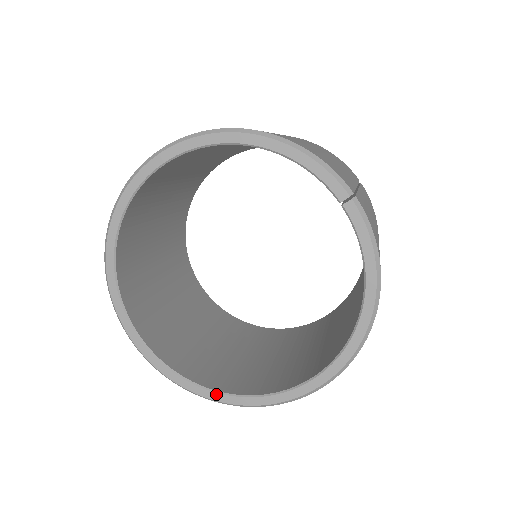
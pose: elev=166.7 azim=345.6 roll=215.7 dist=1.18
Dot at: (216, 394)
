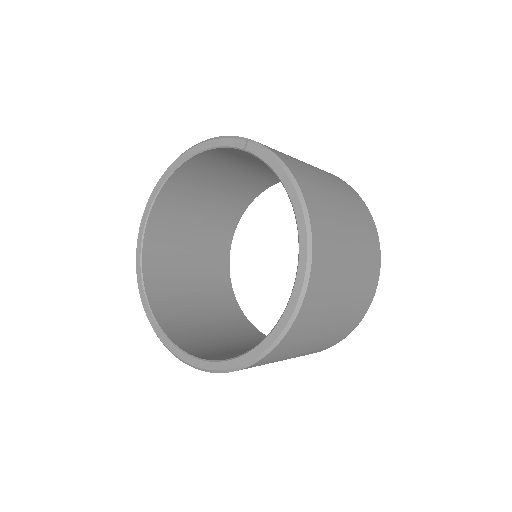
Dot at: (236, 360)
